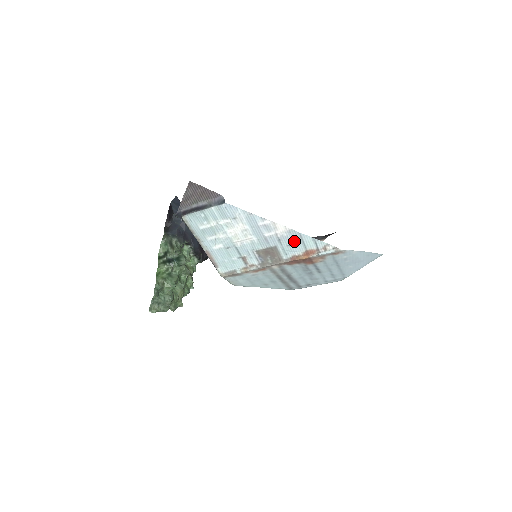
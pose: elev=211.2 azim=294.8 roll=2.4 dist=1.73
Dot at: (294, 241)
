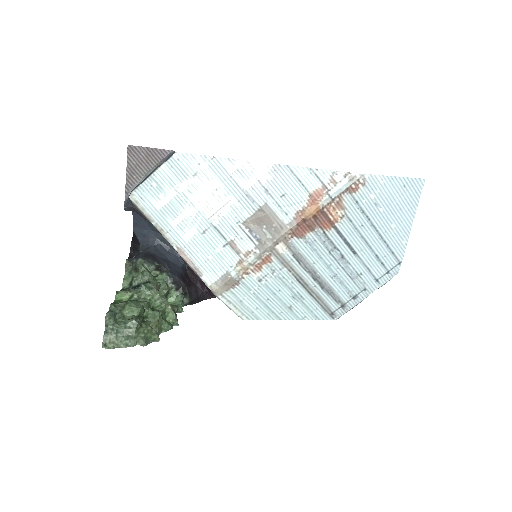
Dot at: (286, 184)
